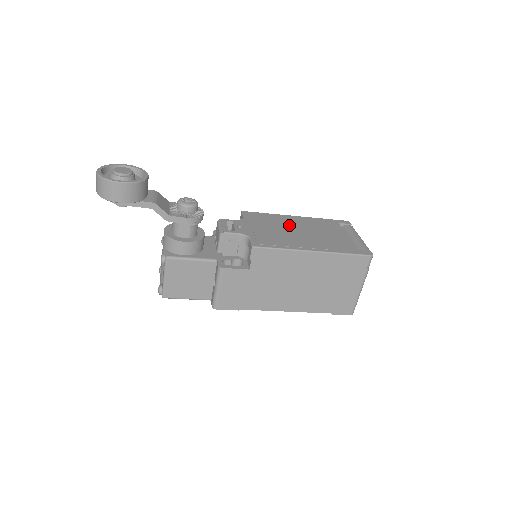
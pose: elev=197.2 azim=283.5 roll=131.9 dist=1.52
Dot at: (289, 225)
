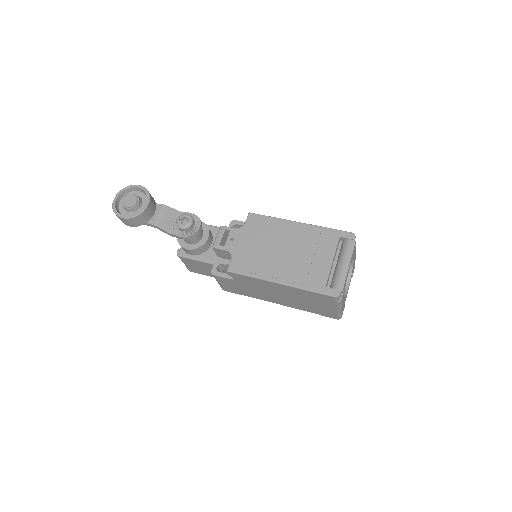
Dot at: (281, 239)
